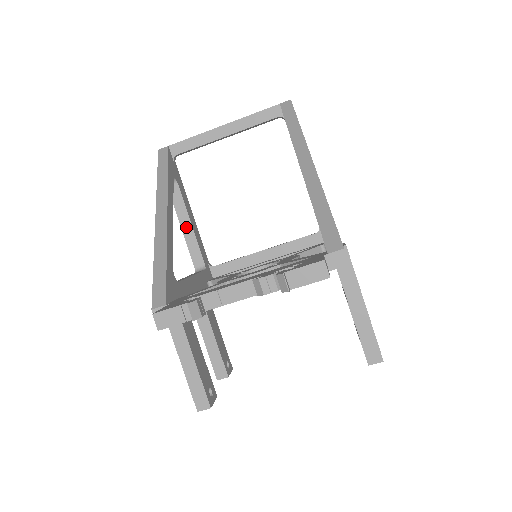
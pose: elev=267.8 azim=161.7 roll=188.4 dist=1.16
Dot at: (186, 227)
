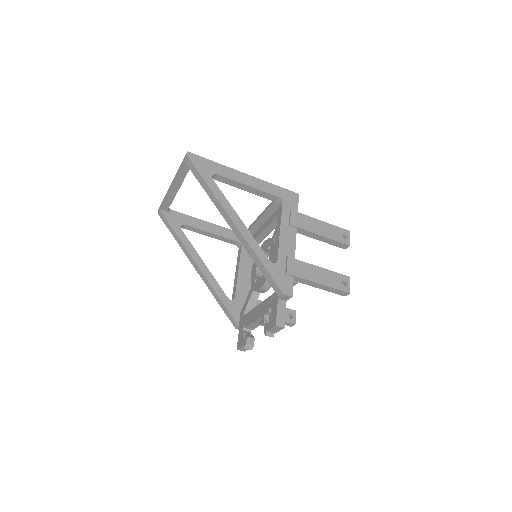
Dot at: (212, 236)
